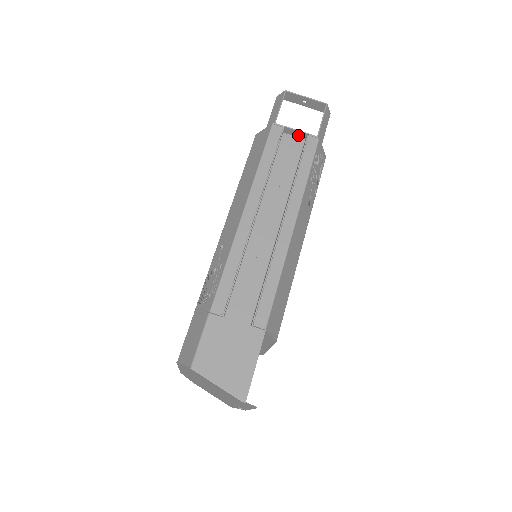
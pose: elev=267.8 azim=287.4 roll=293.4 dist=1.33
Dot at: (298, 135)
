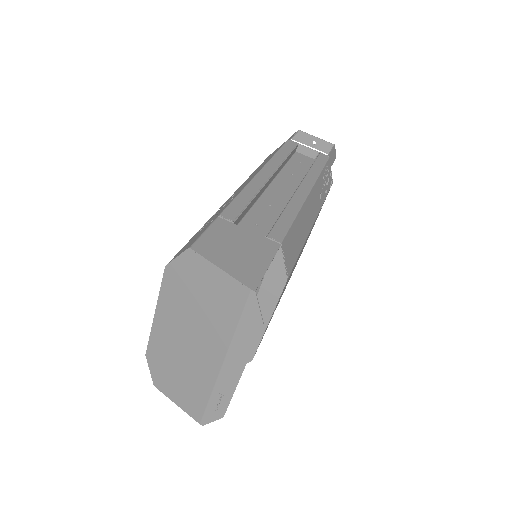
Dot at: (310, 154)
